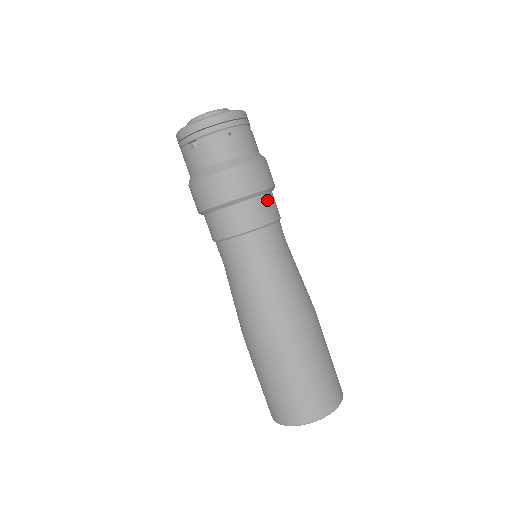
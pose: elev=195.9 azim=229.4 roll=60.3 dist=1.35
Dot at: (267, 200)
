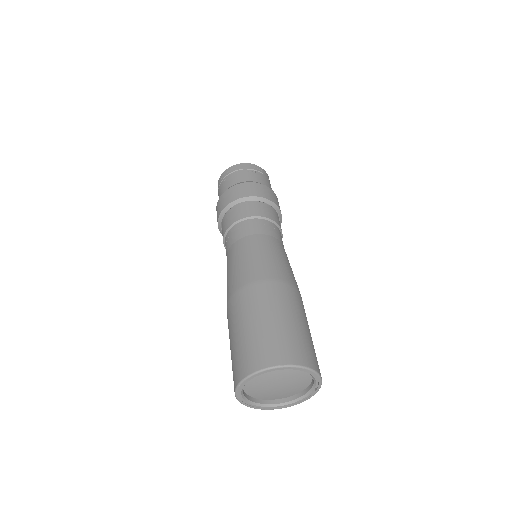
Dot at: occluded
